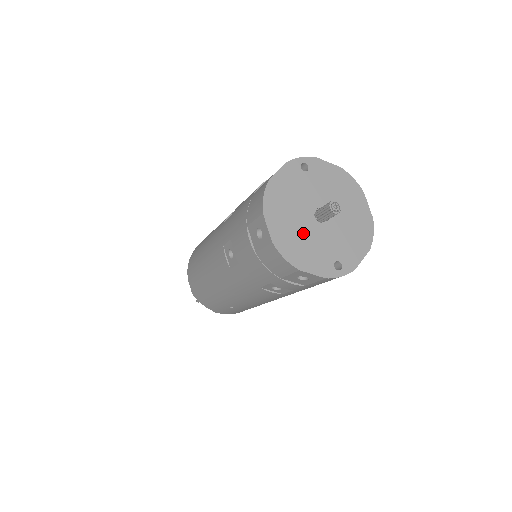
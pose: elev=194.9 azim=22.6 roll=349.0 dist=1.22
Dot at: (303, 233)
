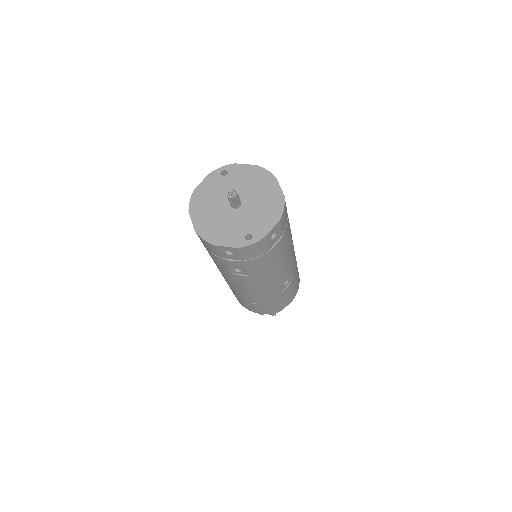
Dot at: (220, 219)
